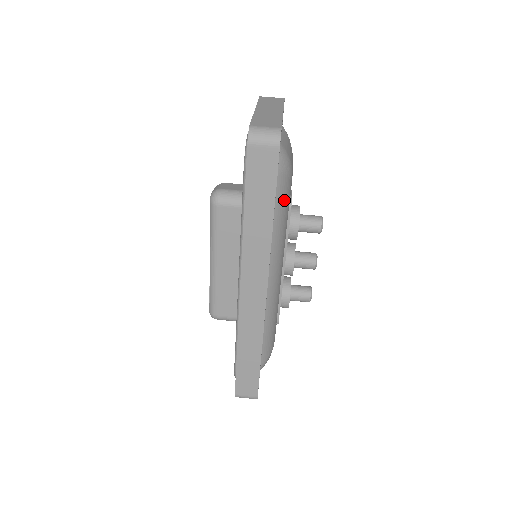
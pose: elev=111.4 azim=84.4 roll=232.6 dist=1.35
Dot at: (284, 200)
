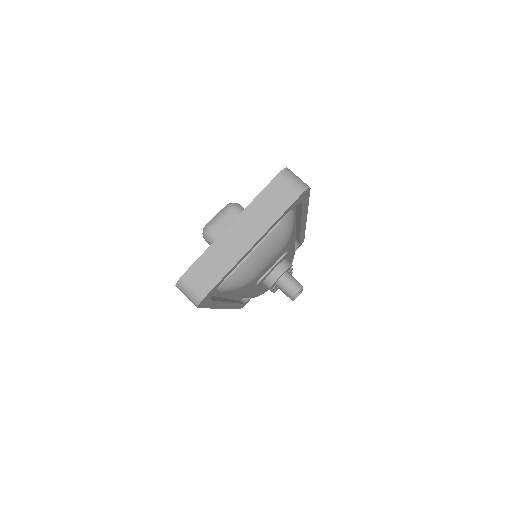
Dot at: (239, 290)
